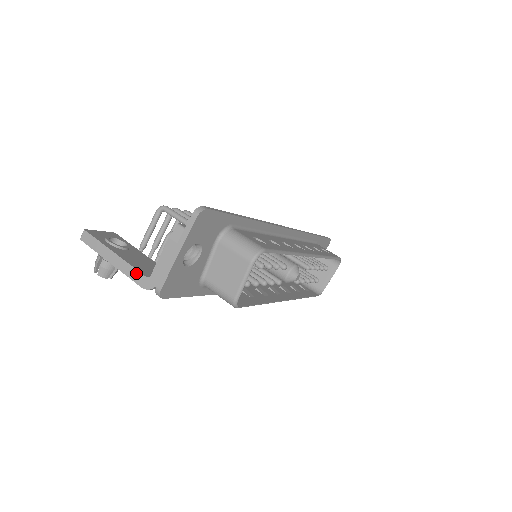
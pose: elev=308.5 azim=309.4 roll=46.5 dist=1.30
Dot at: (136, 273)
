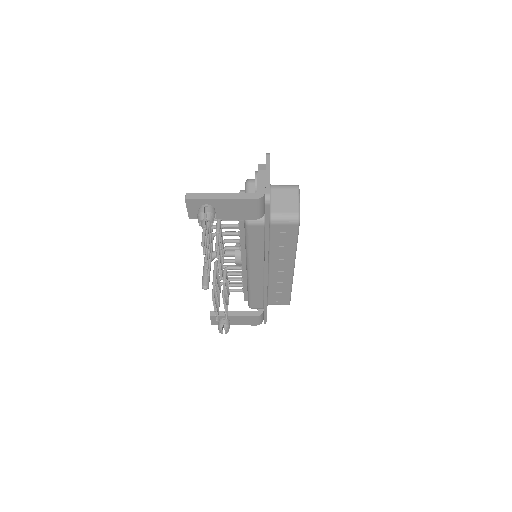
Dot at: (245, 195)
